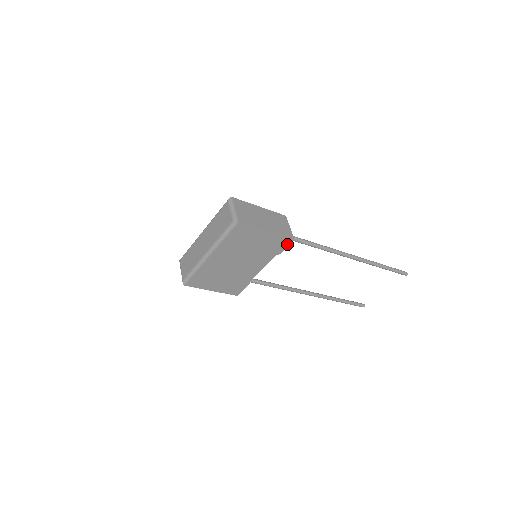
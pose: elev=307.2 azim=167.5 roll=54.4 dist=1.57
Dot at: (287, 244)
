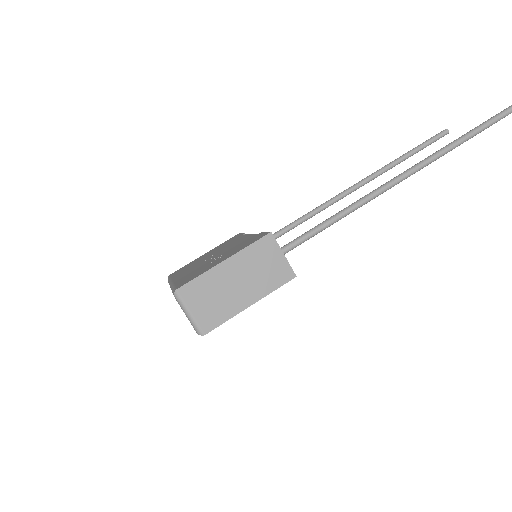
Dot at: occluded
